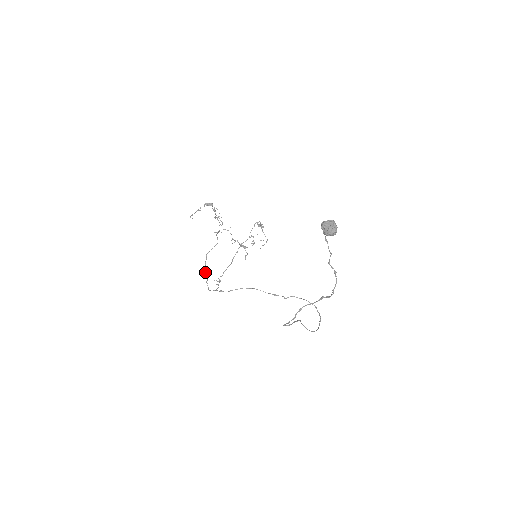
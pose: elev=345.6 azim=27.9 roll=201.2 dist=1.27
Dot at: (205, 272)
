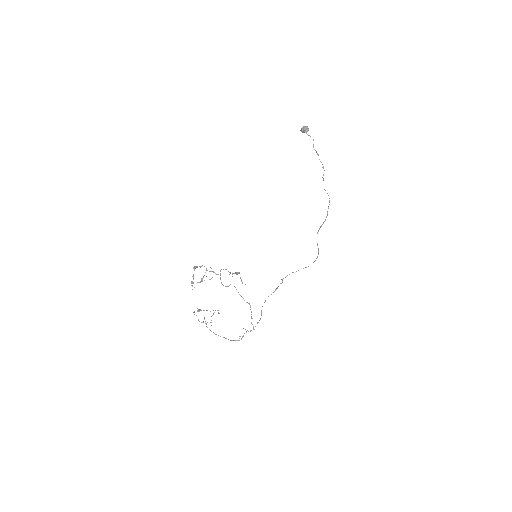
Dot at: (246, 302)
